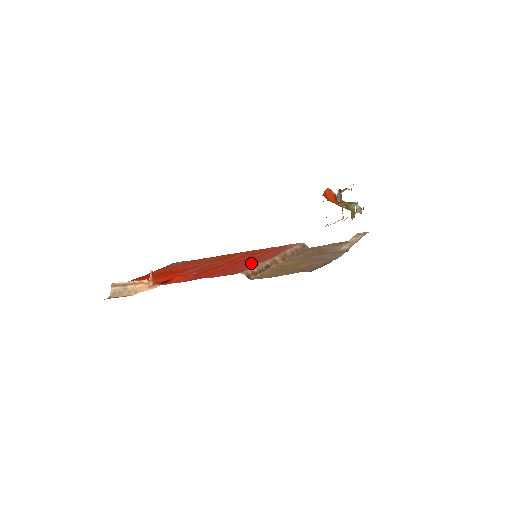
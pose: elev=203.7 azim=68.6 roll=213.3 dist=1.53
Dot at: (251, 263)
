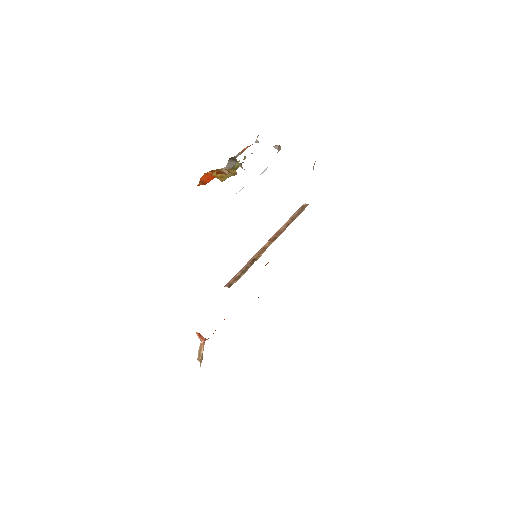
Dot at: occluded
